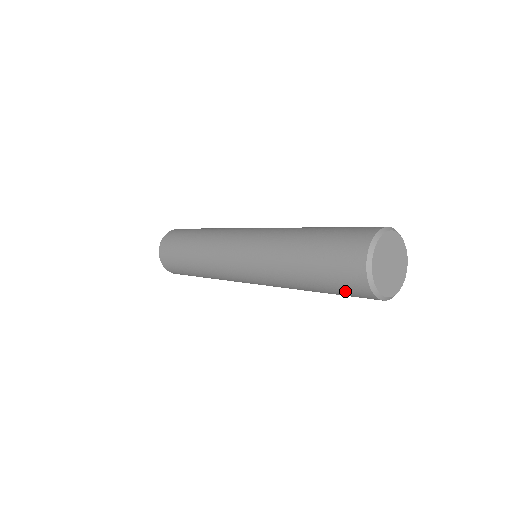
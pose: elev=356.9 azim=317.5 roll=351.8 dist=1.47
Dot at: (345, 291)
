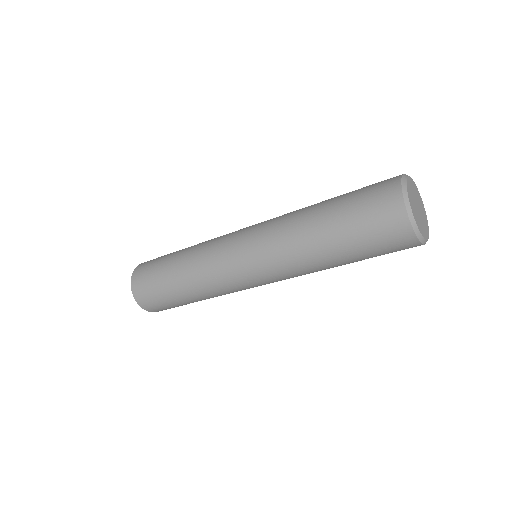
Dot at: (369, 212)
